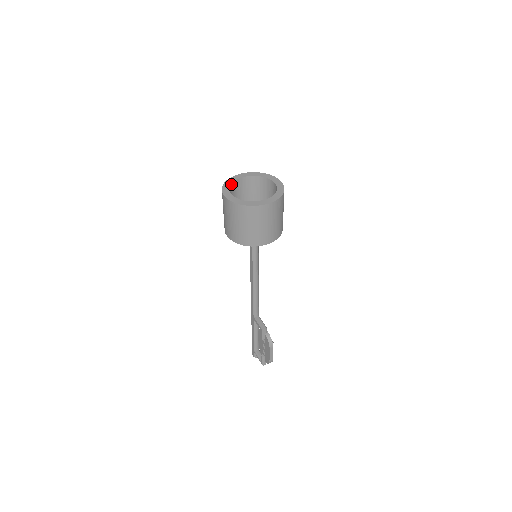
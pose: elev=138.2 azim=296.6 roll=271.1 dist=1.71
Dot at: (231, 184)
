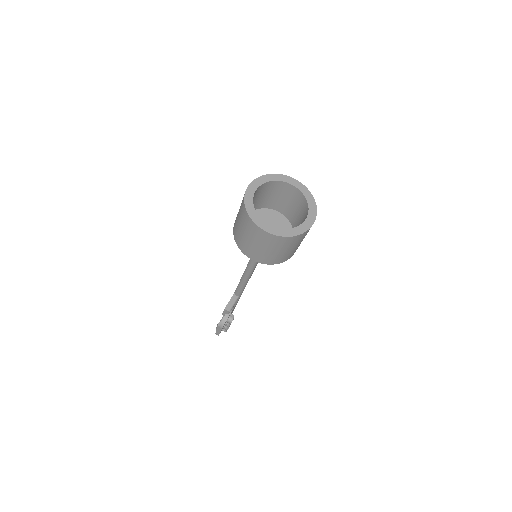
Dot at: (274, 181)
